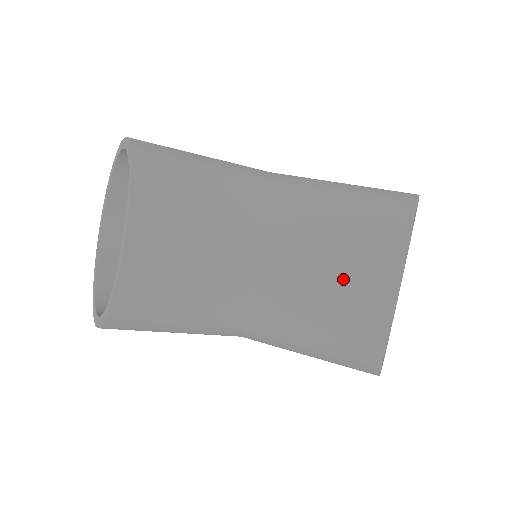
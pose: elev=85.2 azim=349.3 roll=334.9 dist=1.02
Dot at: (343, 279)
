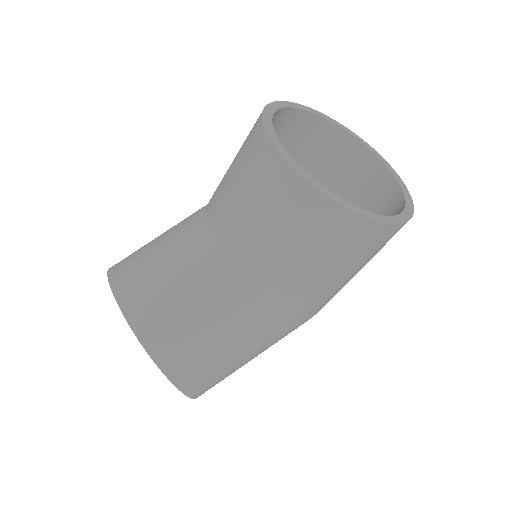
Dot at: (256, 192)
